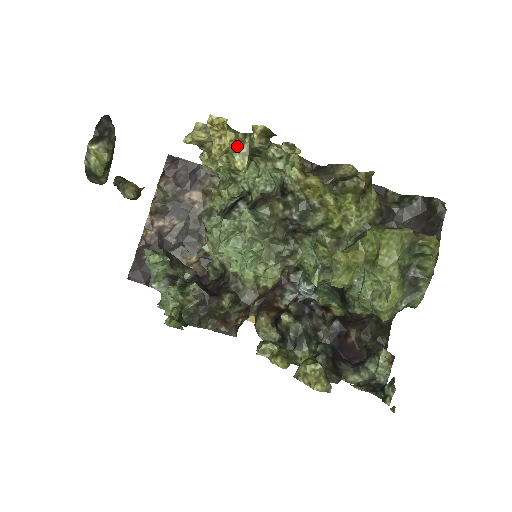
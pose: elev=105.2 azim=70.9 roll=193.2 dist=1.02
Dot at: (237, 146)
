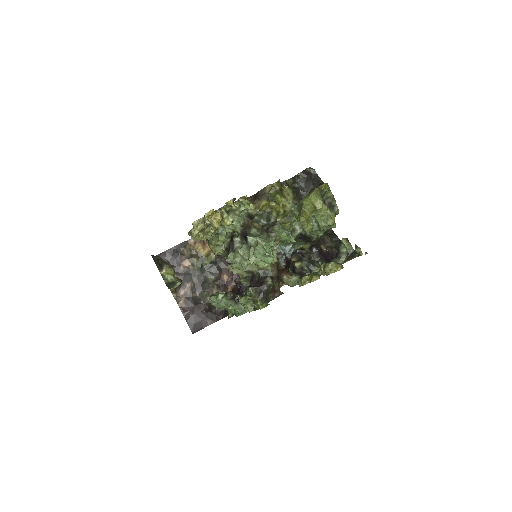
Dot at: (222, 216)
